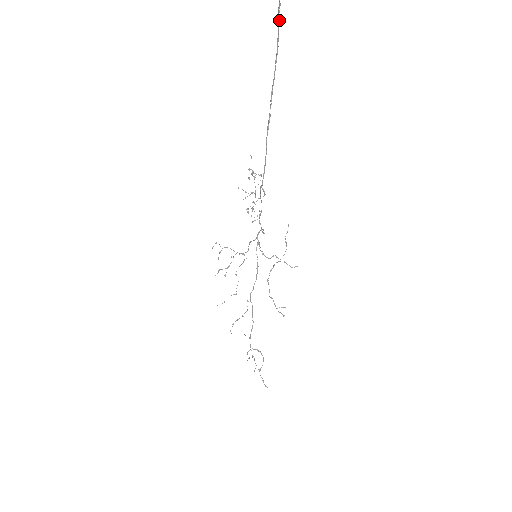
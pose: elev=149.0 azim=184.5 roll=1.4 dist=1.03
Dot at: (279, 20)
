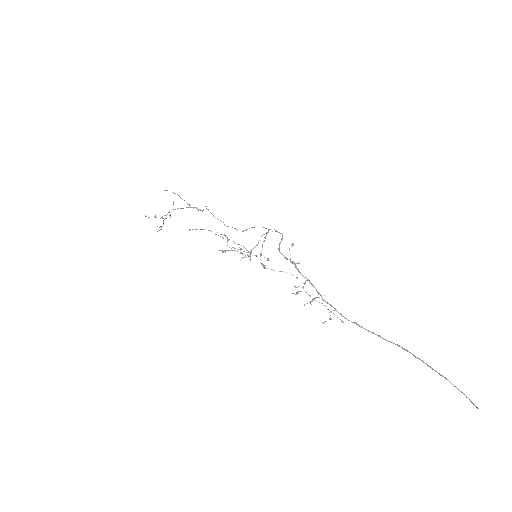
Dot at: (461, 392)
